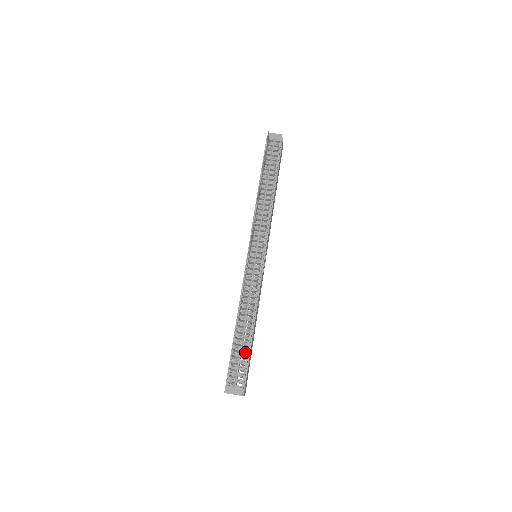
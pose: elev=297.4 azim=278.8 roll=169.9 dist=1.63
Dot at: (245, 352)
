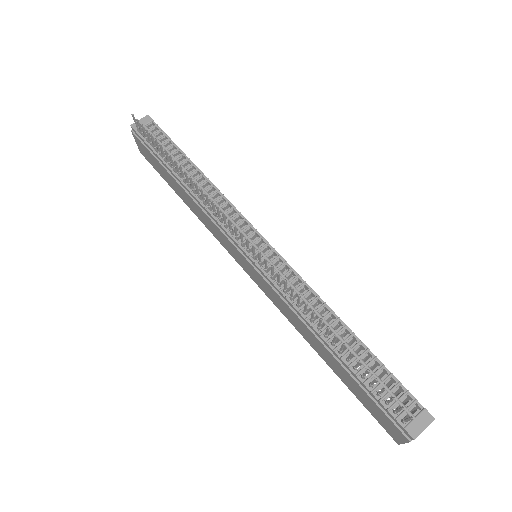
Dot at: occluded
